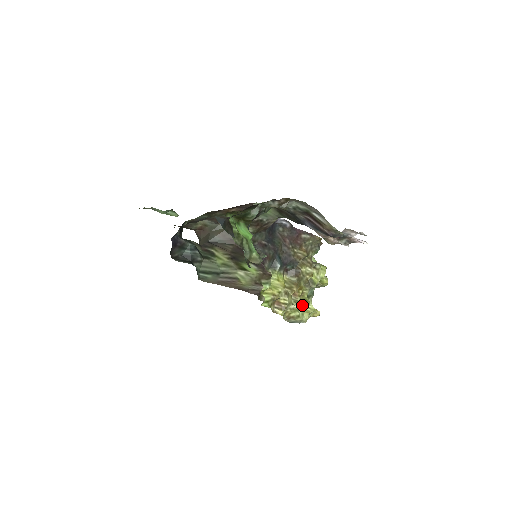
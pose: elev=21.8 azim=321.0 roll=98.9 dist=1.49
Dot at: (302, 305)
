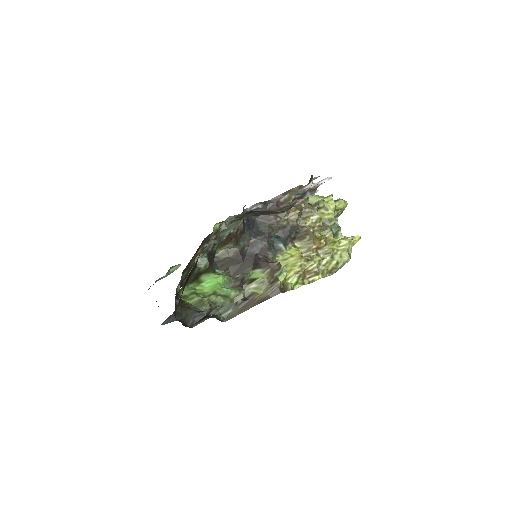
Dot at: (334, 250)
